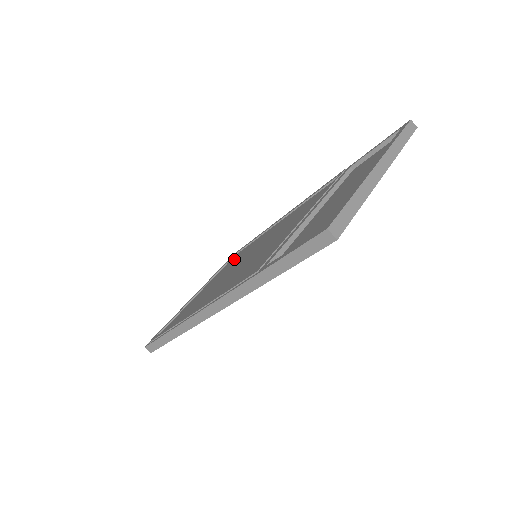
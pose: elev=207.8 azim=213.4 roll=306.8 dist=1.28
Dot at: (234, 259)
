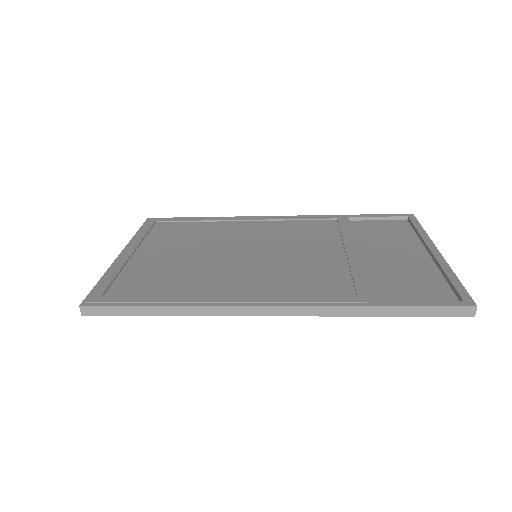
Dot at: (174, 232)
